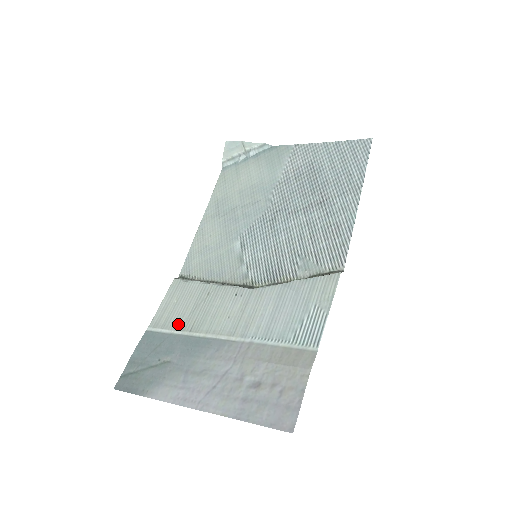
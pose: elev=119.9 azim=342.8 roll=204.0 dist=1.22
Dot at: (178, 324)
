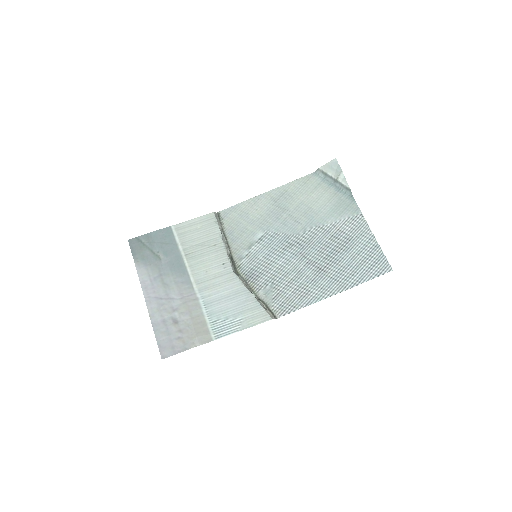
Dot at: (185, 243)
